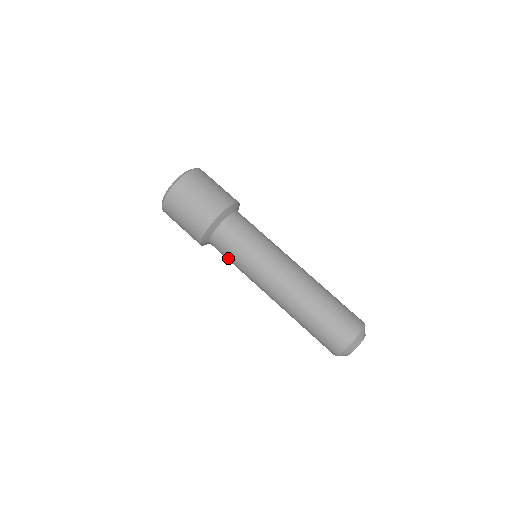
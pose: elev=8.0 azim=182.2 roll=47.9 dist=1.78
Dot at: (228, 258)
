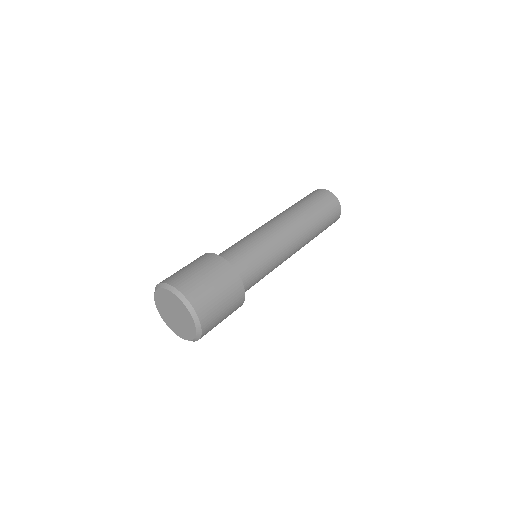
Dot at: occluded
